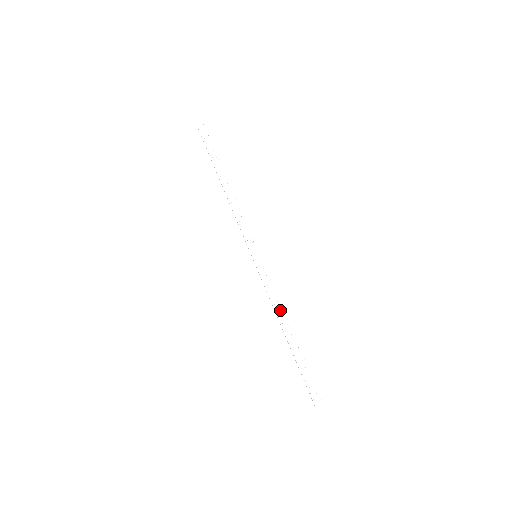
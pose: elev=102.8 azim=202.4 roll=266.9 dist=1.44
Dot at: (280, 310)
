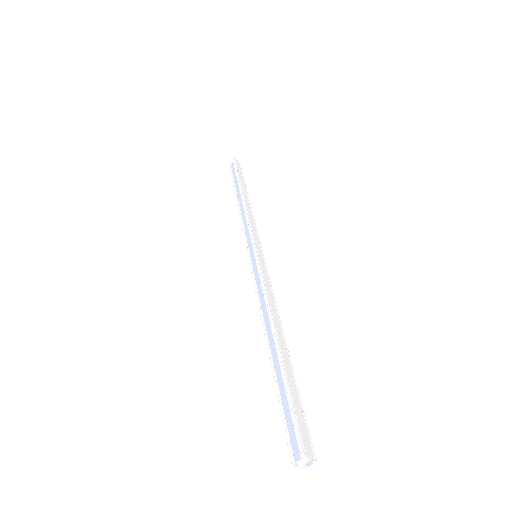
Dot at: (266, 310)
